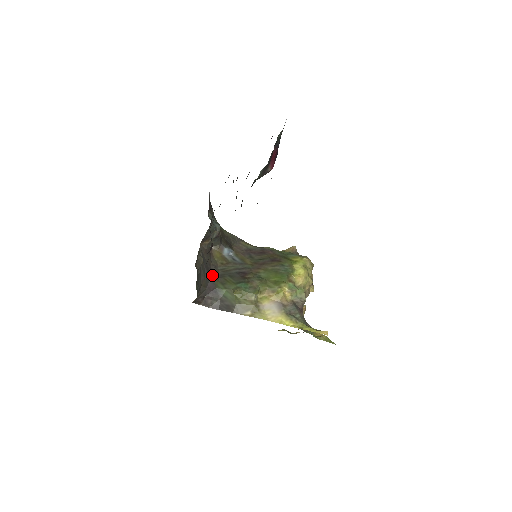
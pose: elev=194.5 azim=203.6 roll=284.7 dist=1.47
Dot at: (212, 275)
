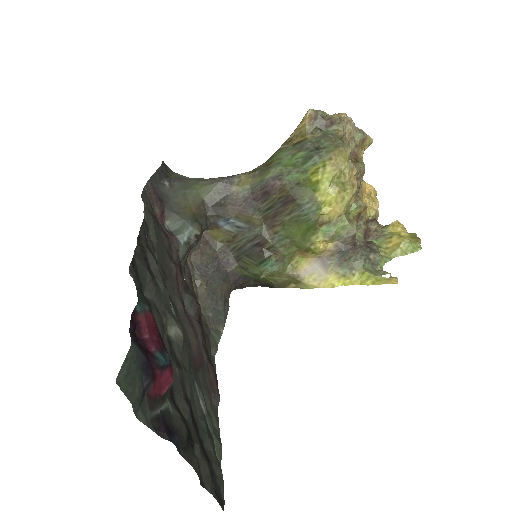
Dot at: (227, 266)
